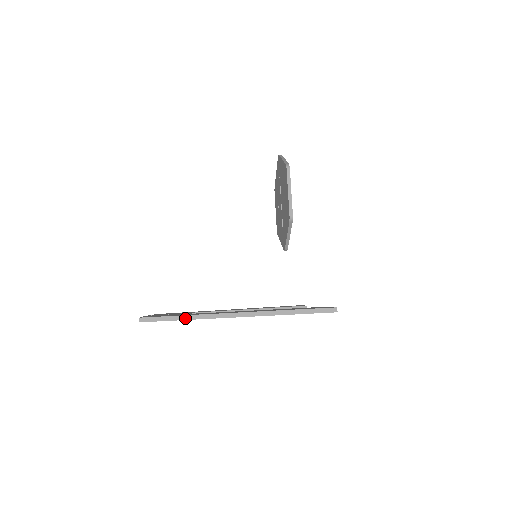
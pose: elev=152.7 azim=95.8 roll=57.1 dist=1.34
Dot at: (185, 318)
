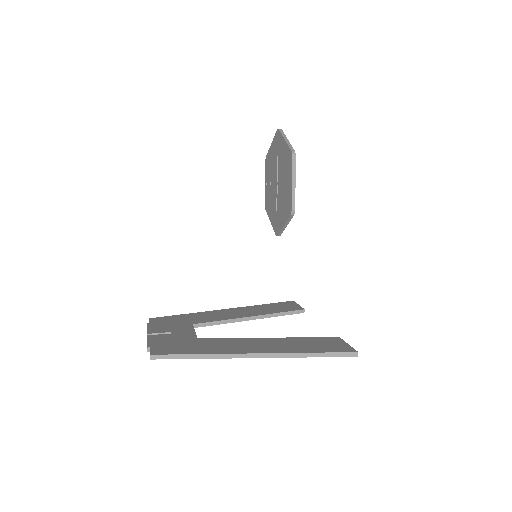
Dot at: (201, 357)
